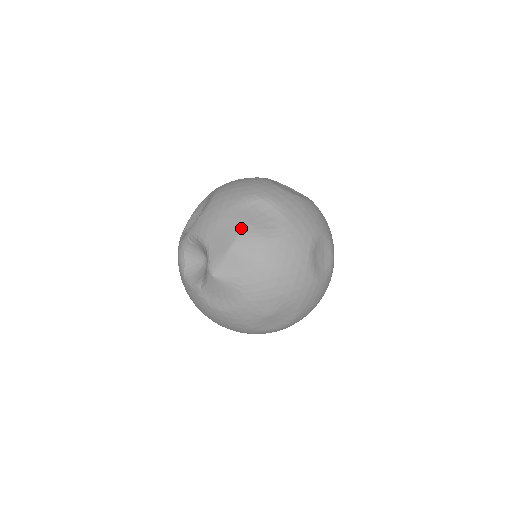
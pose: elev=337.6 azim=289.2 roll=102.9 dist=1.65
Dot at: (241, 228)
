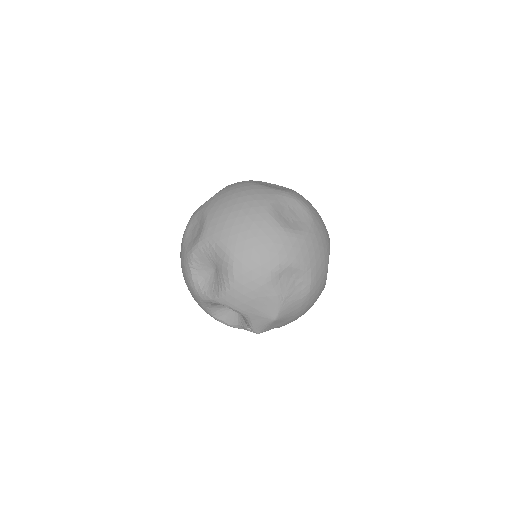
Dot at: (280, 303)
